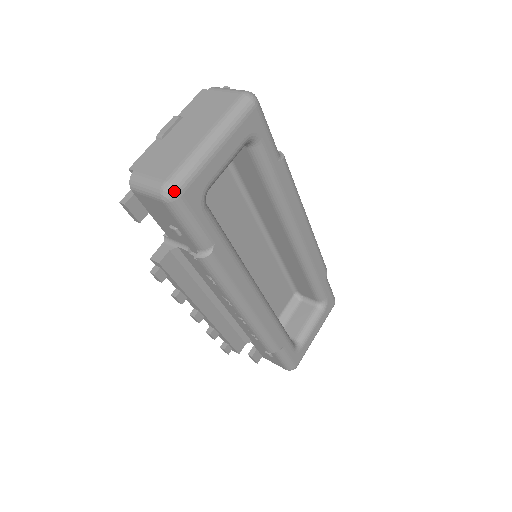
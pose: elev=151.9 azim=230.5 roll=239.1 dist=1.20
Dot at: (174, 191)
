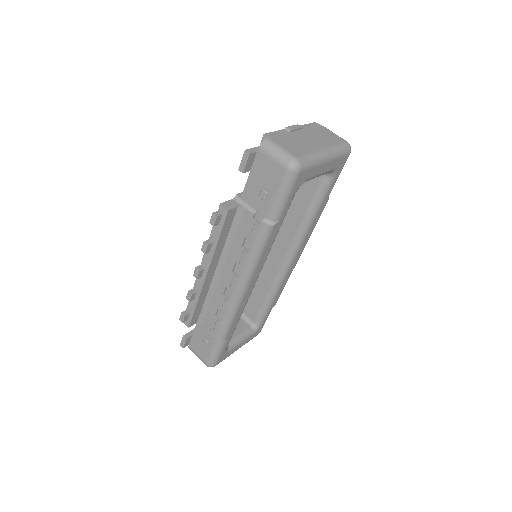
Dot at: (299, 167)
